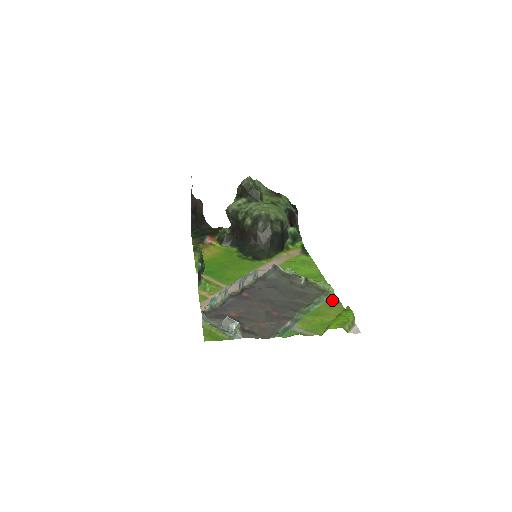
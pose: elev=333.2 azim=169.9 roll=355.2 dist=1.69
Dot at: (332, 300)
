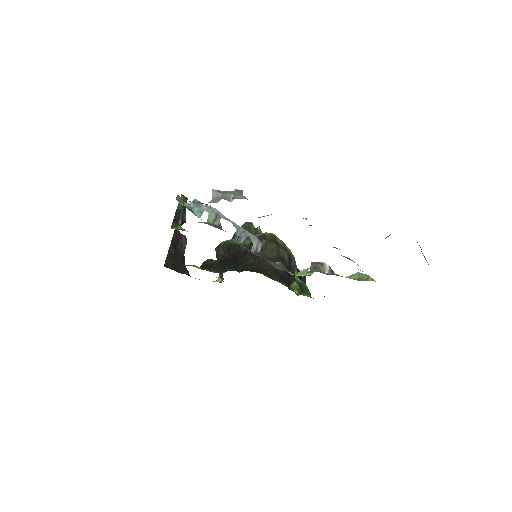
Dot at: occluded
